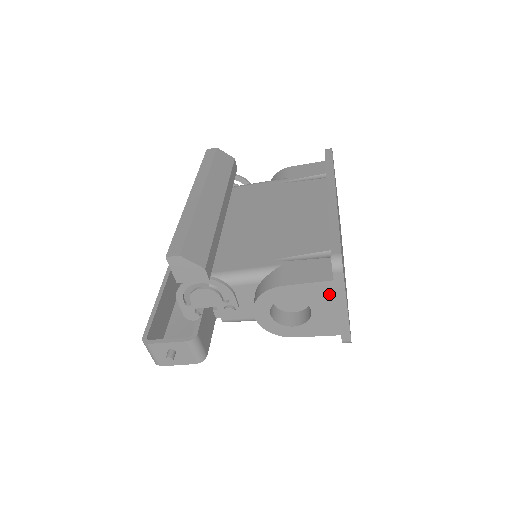
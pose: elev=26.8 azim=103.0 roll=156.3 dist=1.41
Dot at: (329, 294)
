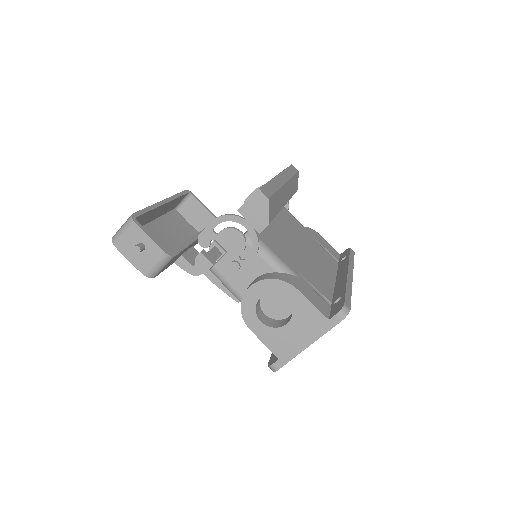
Dot at: (313, 325)
